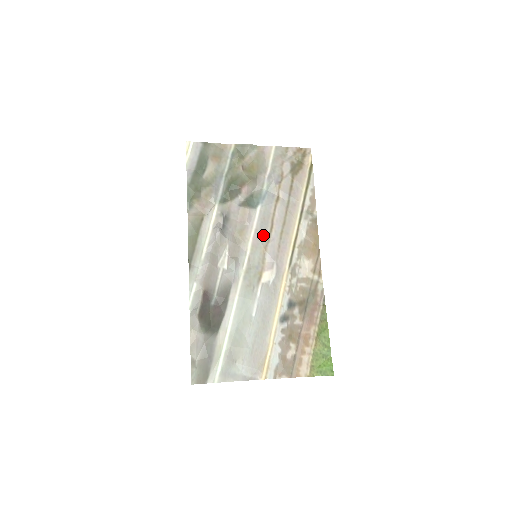
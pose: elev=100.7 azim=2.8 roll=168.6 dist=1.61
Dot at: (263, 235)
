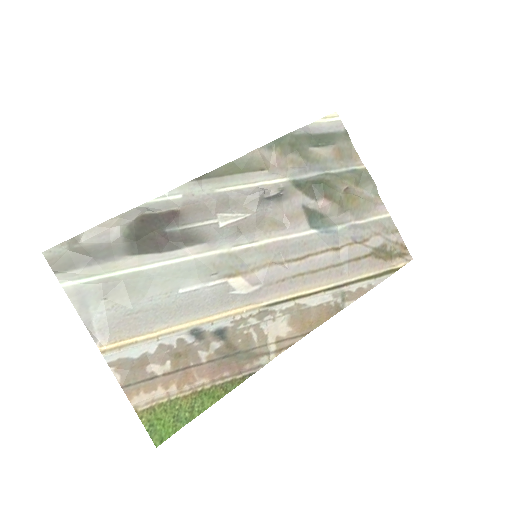
Dot at: (285, 252)
